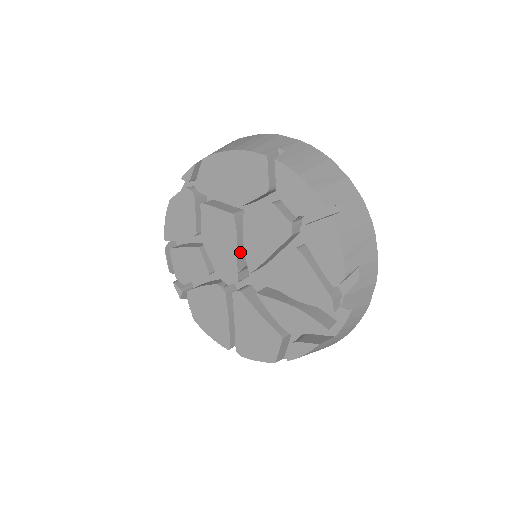
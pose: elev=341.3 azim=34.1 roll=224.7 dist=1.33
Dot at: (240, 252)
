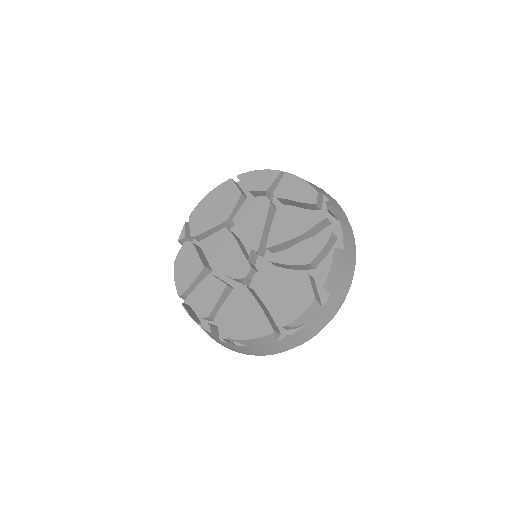
Dot at: (242, 250)
